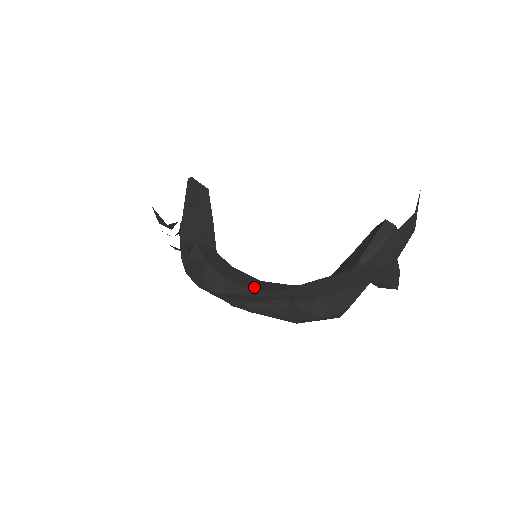
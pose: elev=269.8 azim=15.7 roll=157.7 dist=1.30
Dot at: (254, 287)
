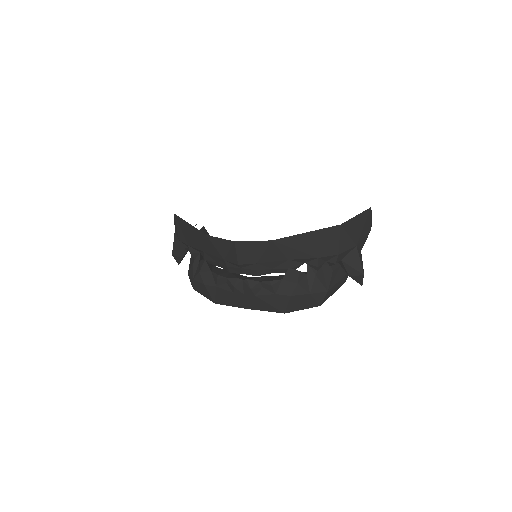
Dot at: occluded
